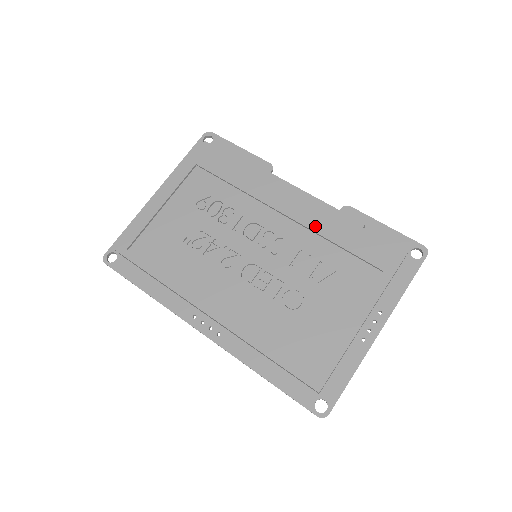
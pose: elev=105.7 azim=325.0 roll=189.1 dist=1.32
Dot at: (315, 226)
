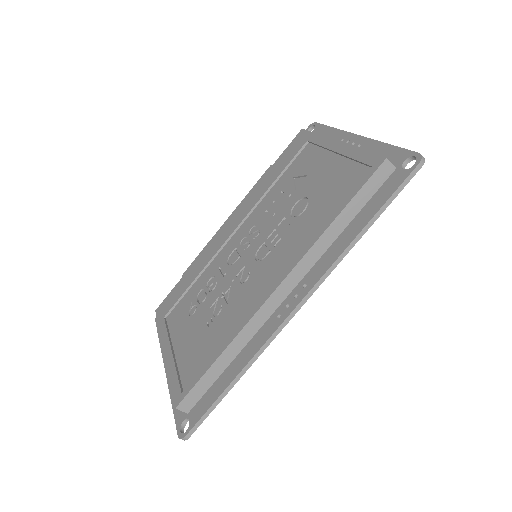
Dot at: (254, 202)
